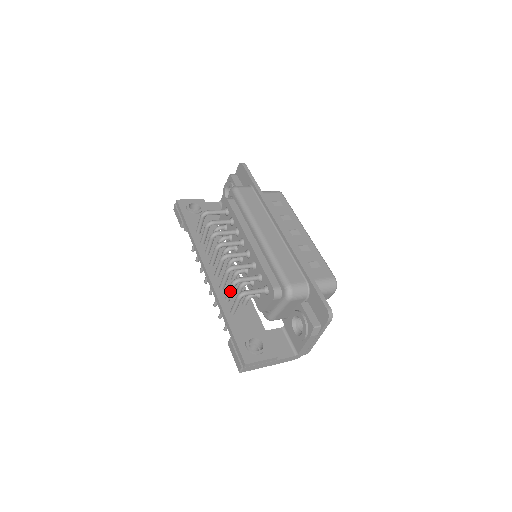
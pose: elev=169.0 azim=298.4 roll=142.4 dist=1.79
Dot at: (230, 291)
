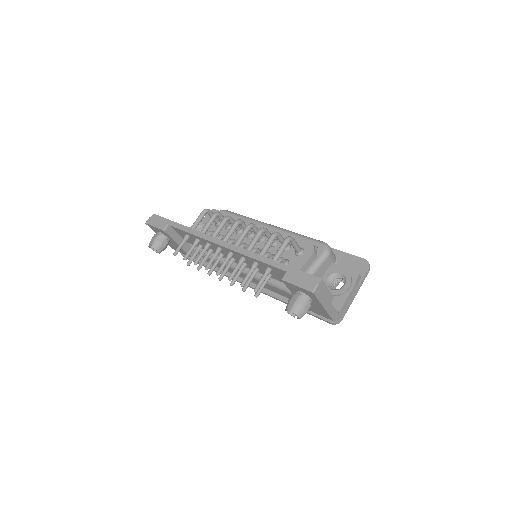
Dot at: (269, 243)
